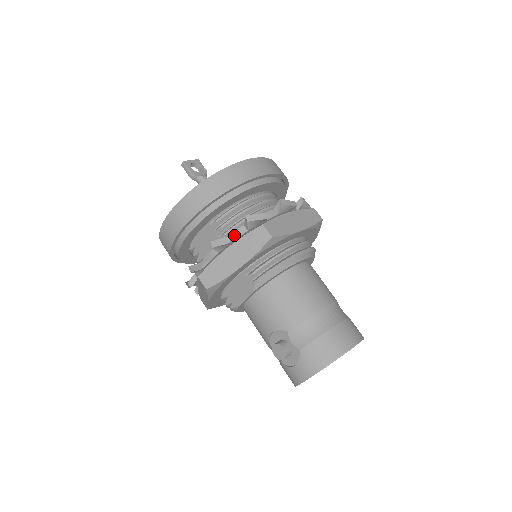
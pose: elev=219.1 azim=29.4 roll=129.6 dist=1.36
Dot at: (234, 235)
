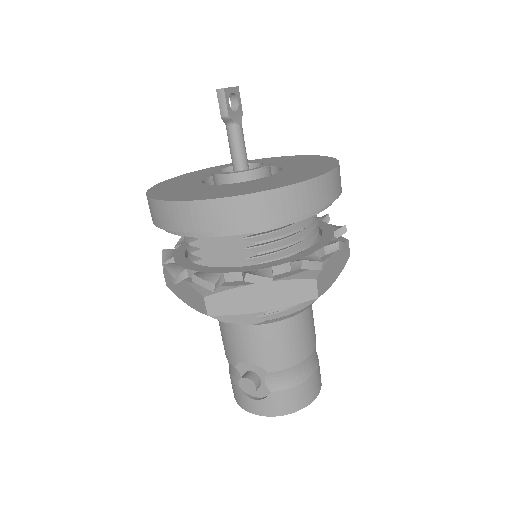
Dot at: (274, 270)
